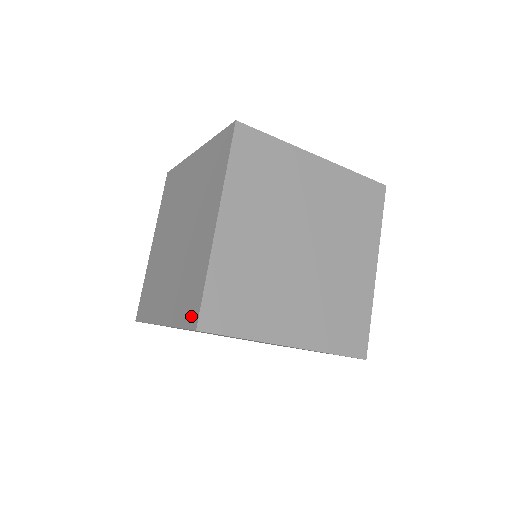
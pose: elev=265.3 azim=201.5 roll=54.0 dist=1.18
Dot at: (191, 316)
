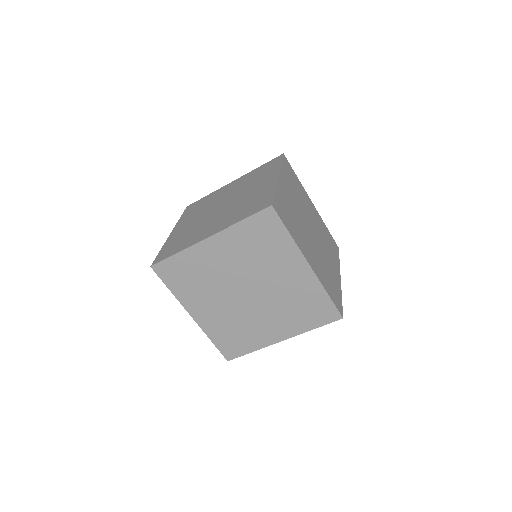
Dot at: (261, 206)
